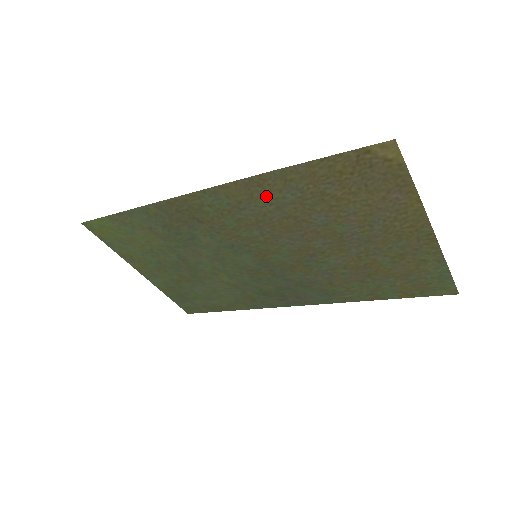
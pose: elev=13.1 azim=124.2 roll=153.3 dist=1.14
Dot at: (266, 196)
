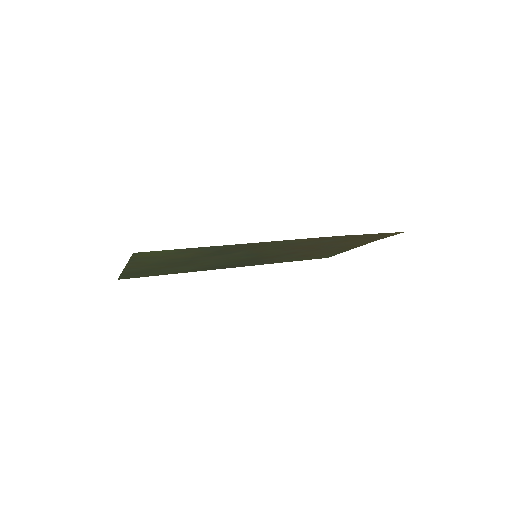
Dot at: (318, 241)
